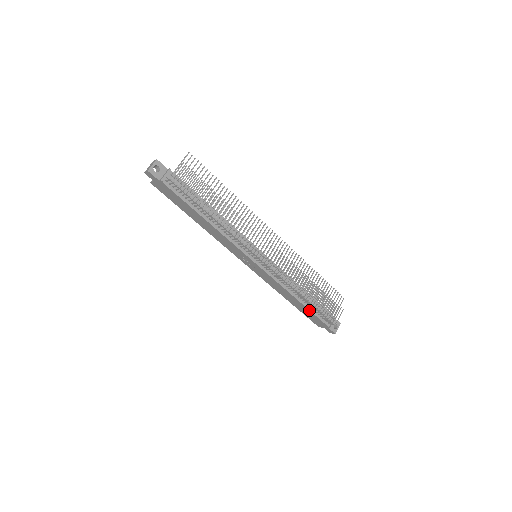
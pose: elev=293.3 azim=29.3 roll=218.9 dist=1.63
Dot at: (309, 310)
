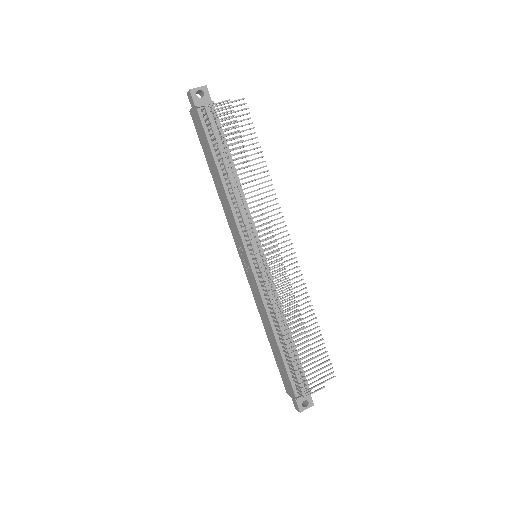
Dot at: (282, 359)
